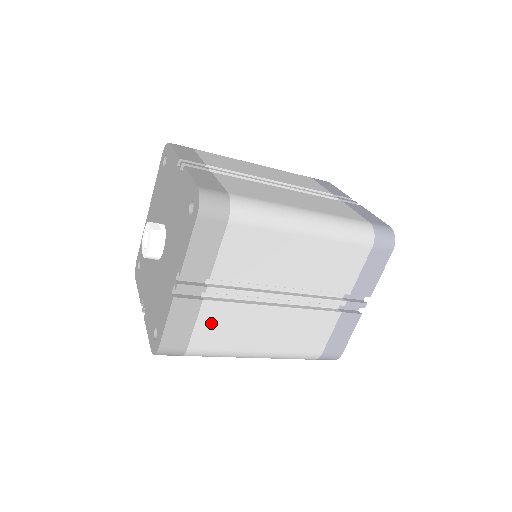
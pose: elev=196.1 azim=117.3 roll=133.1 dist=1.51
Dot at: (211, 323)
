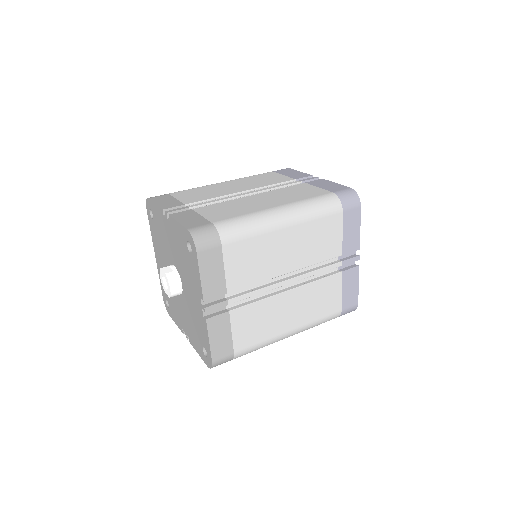
Dot at: (243, 325)
